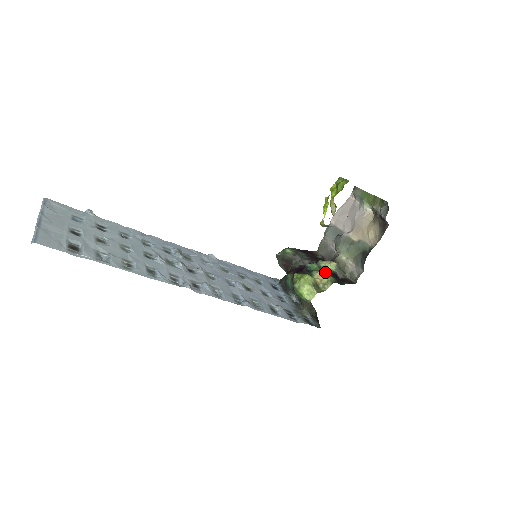
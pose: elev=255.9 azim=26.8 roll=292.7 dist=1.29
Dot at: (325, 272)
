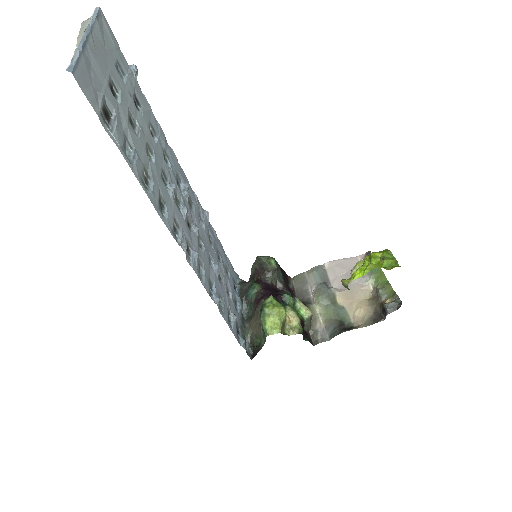
Dot at: (297, 315)
